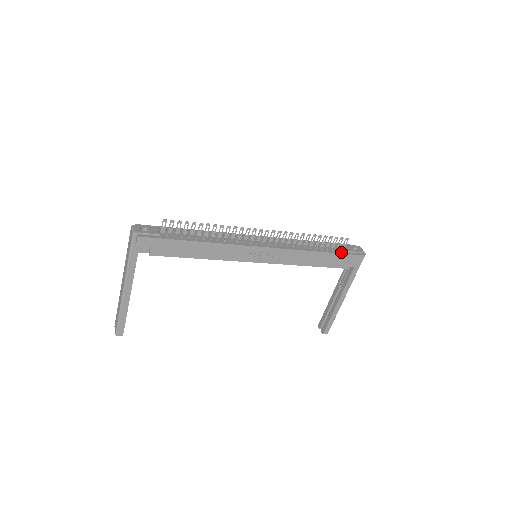
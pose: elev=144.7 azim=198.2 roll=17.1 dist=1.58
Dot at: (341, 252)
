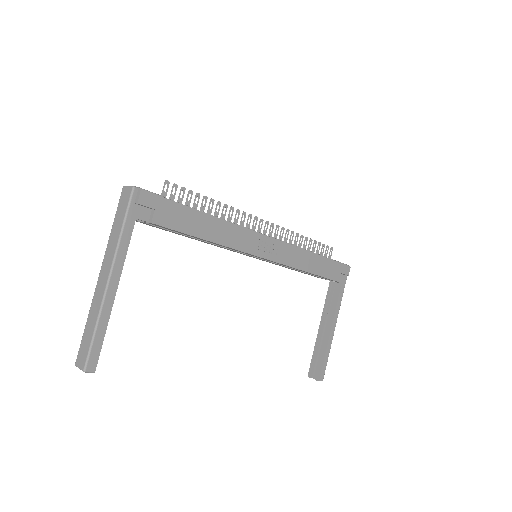
Dot at: (332, 260)
